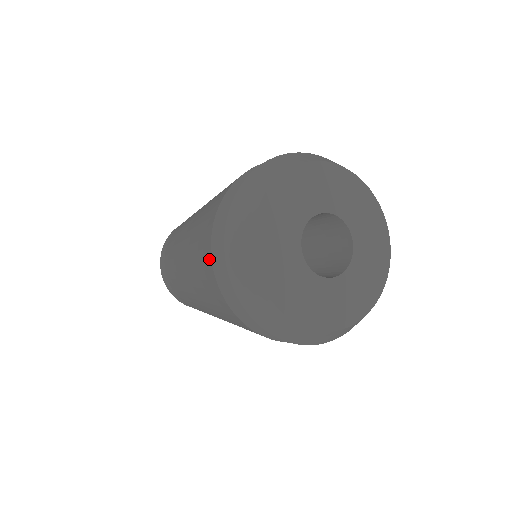
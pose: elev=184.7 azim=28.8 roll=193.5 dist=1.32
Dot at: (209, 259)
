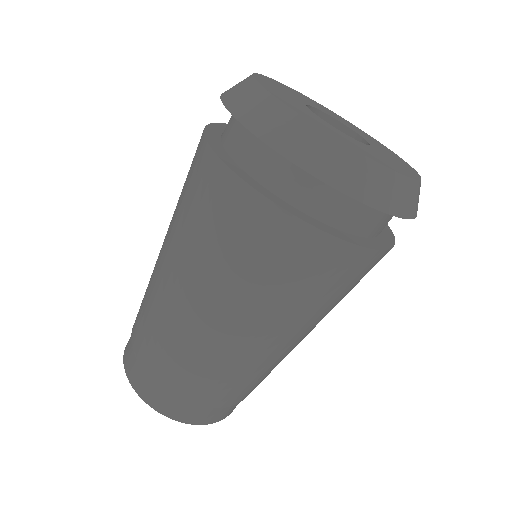
Dot at: occluded
